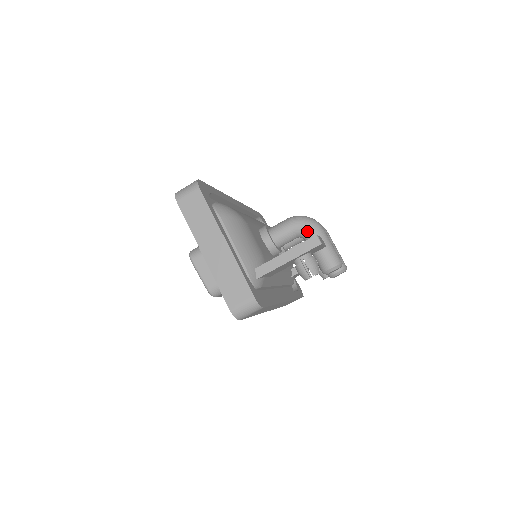
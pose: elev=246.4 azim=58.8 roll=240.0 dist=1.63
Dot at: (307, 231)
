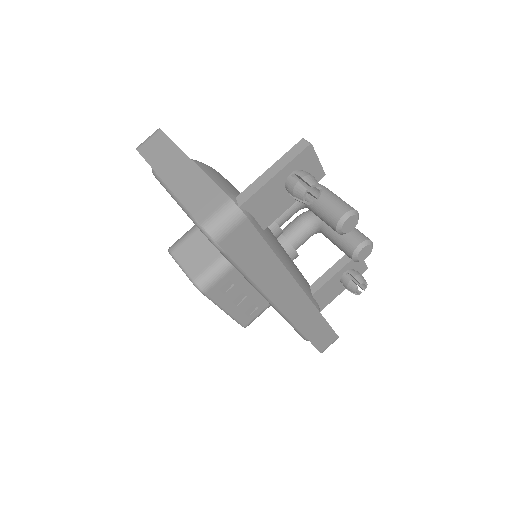
Dot at: occluded
